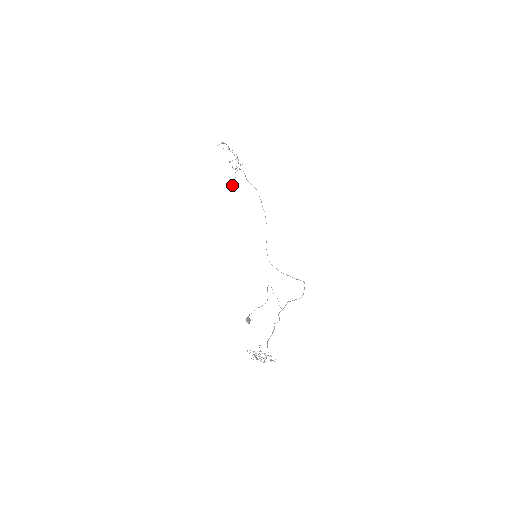
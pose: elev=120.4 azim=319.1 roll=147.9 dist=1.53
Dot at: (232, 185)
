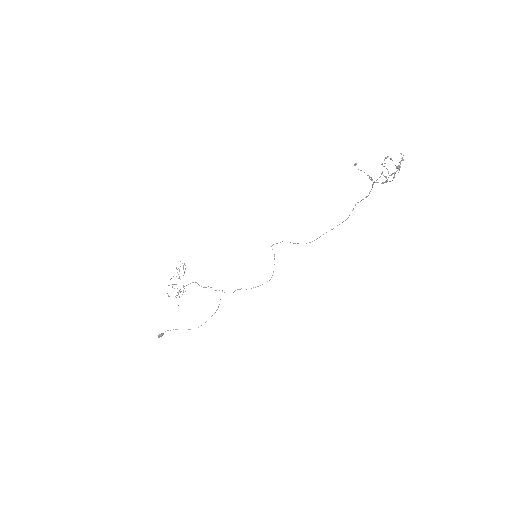
Dot at: (355, 164)
